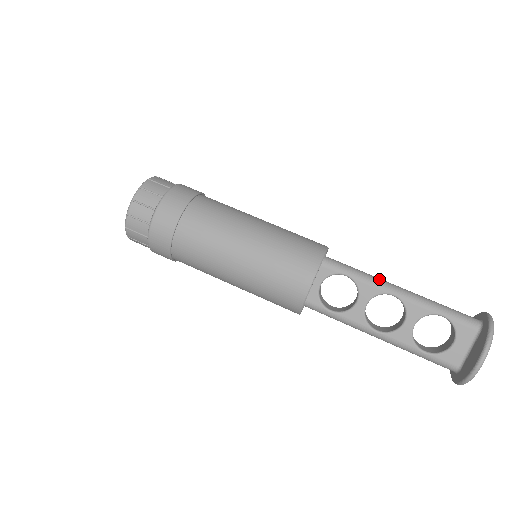
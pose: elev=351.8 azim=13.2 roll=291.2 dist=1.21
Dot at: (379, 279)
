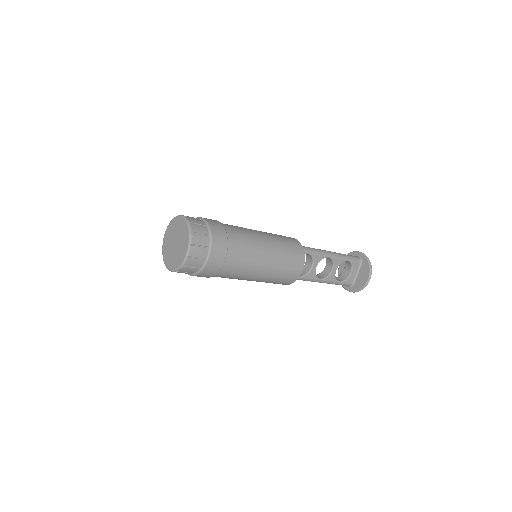
Dot at: (320, 250)
